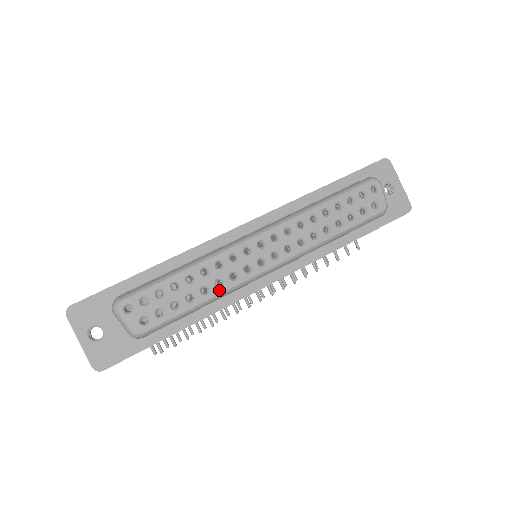
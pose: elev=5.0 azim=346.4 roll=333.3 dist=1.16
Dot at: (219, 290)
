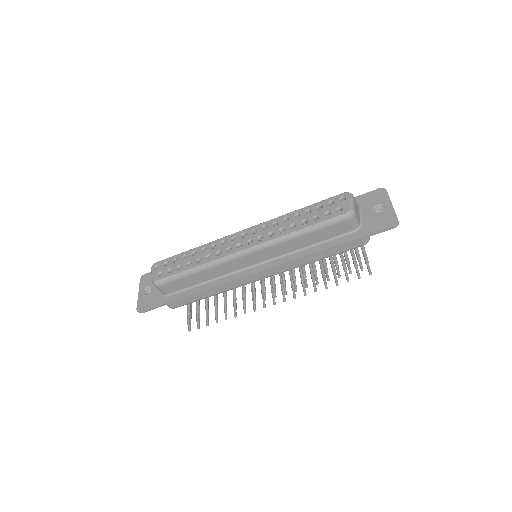
Dot at: (207, 261)
